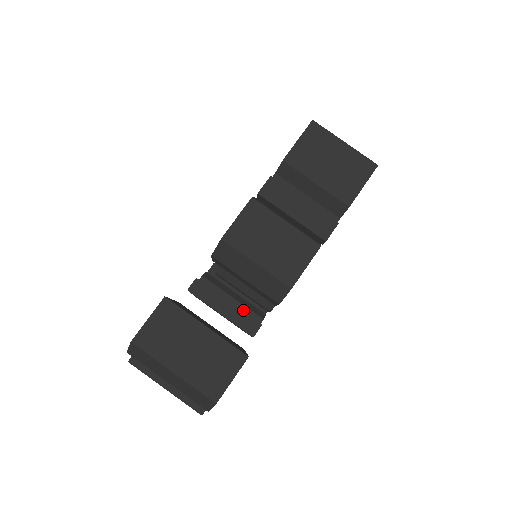
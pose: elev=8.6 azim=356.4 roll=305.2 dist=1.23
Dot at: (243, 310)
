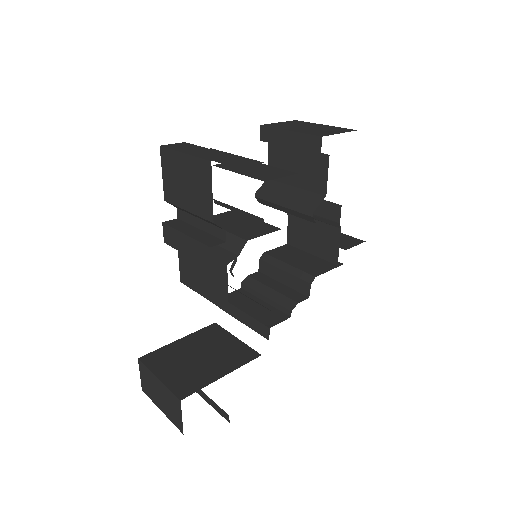
Dot at: (275, 306)
